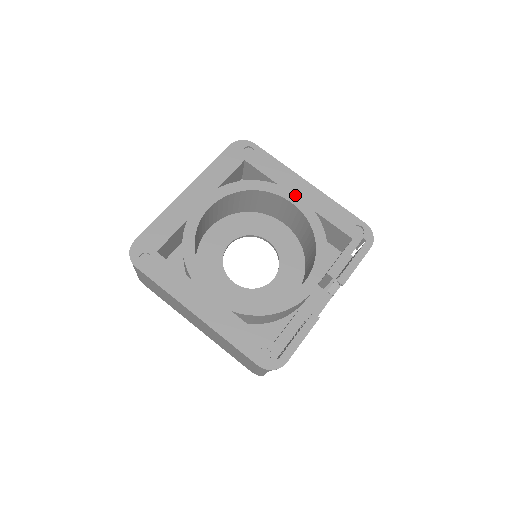
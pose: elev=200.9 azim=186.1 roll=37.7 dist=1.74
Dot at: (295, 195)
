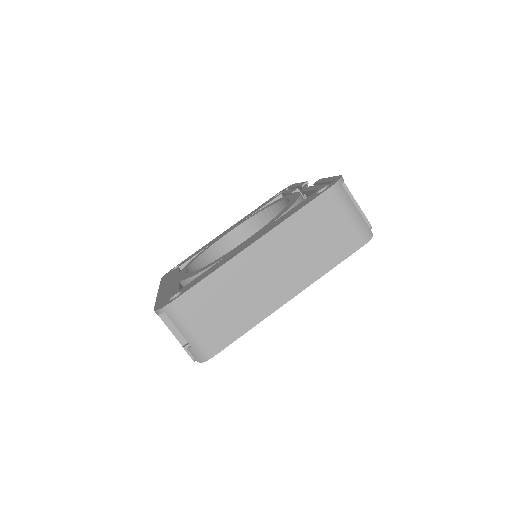
Dot at: (227, 232)
